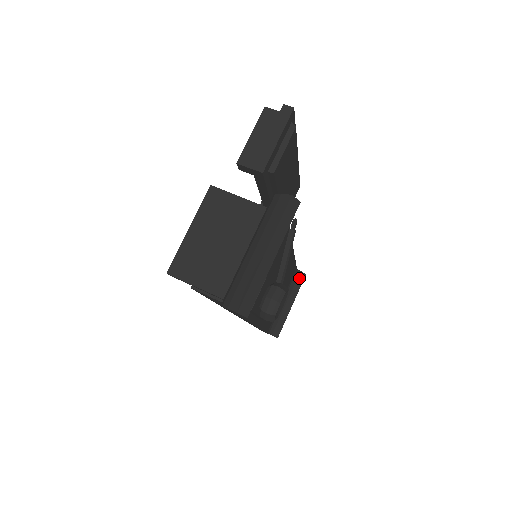
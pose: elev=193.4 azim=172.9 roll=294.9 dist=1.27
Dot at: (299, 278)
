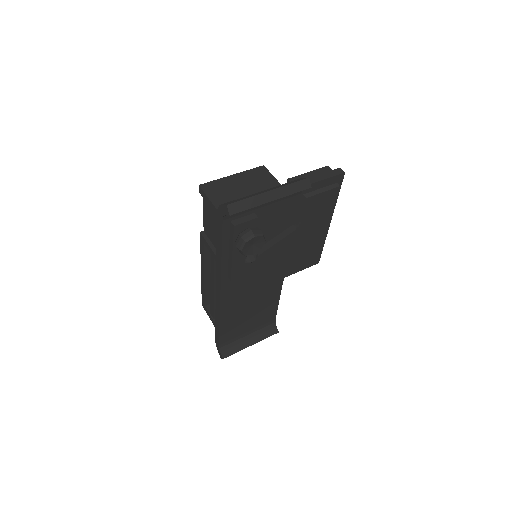
Dot at: (272, 330)
